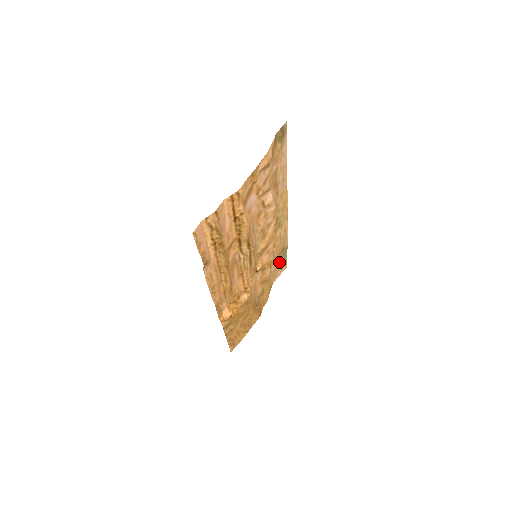
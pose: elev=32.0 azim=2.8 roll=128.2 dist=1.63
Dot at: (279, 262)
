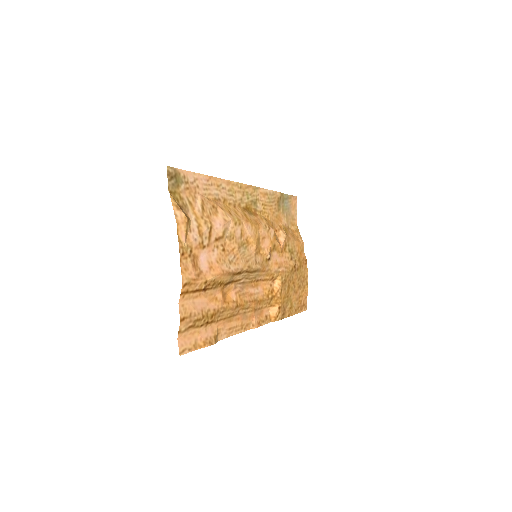
Dot at: (285, 209)
